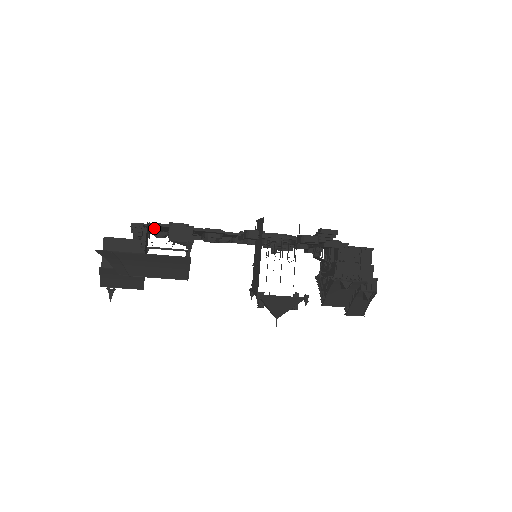
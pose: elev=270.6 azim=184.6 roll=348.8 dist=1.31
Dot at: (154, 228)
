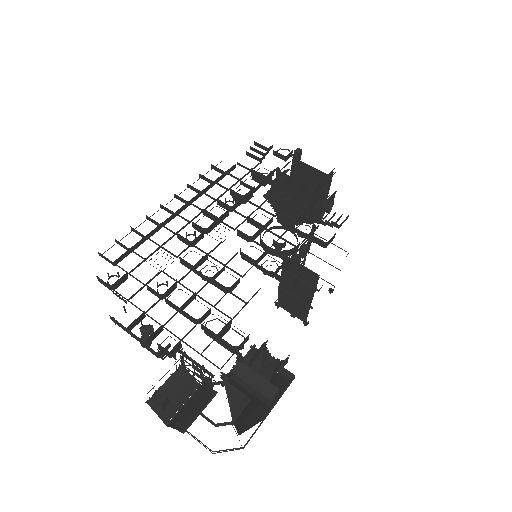
Dot at: occluded
